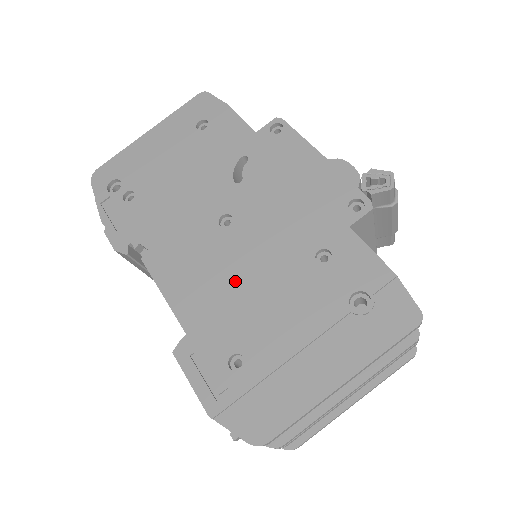
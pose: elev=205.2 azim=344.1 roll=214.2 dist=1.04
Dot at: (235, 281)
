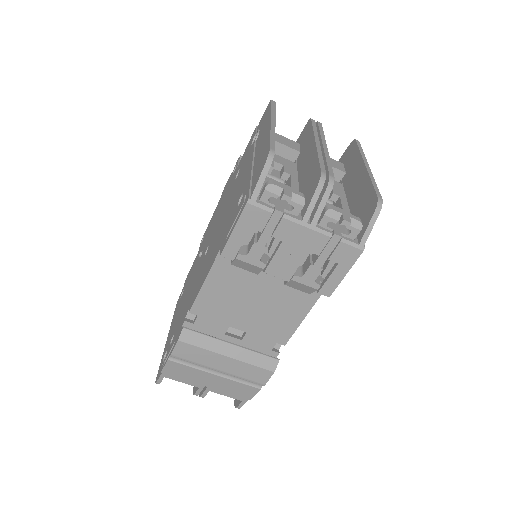
Dot at: (221, 226)
